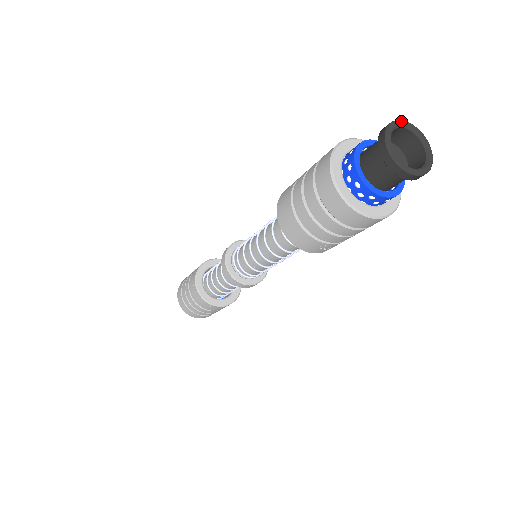
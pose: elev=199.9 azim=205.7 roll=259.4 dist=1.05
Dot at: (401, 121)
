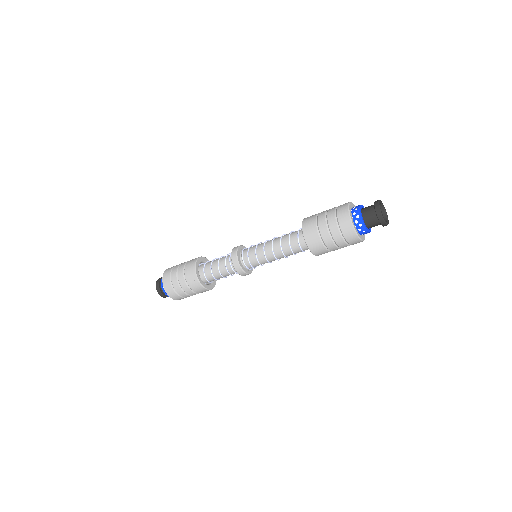
Dot at: (379, 202)
